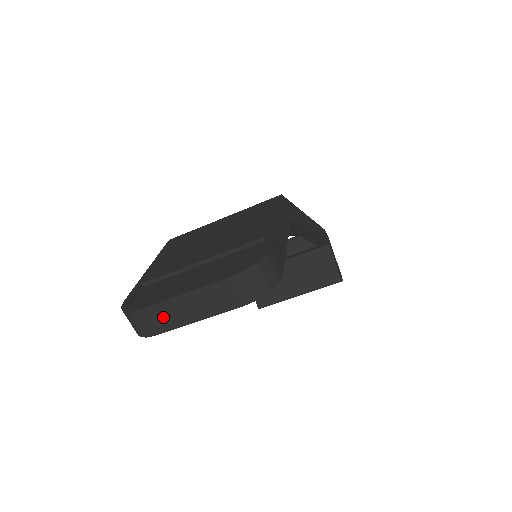
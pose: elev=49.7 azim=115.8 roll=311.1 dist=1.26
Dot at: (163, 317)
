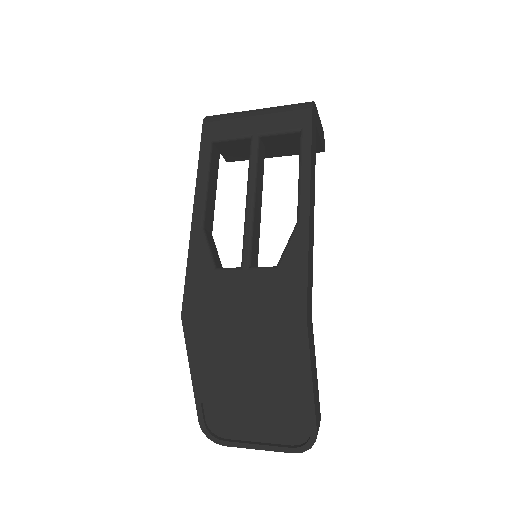
Dot at: occluded
